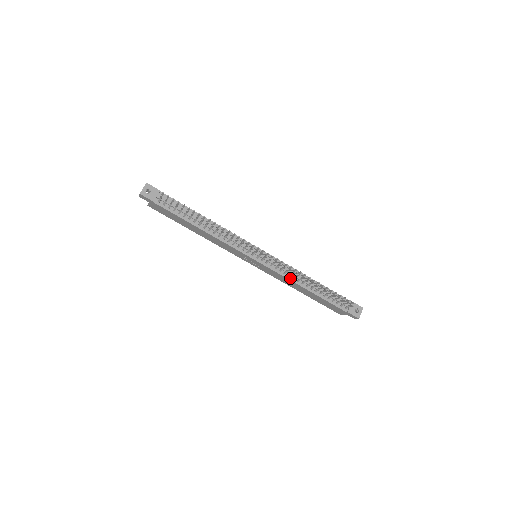
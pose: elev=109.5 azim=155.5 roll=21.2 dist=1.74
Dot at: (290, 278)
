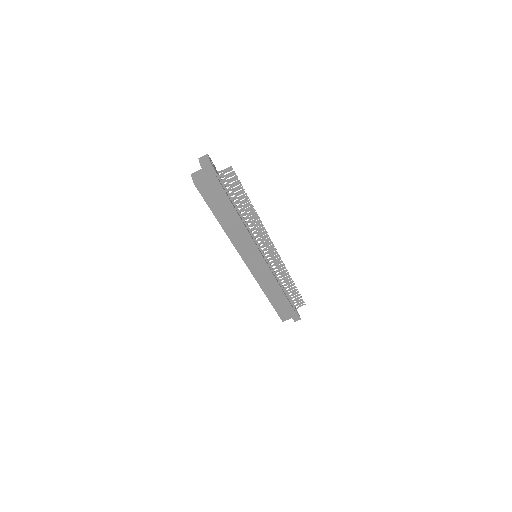
Dot at: (276, 279)
